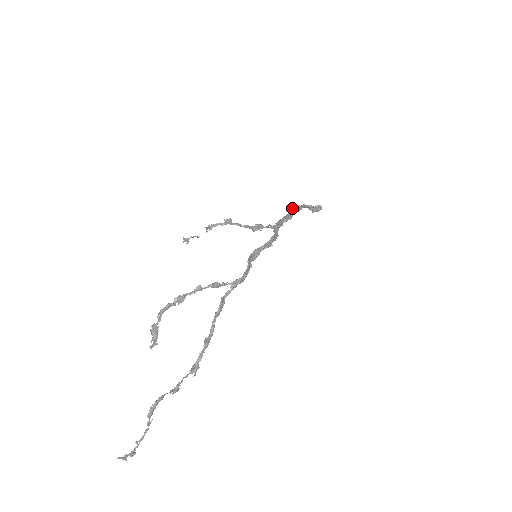
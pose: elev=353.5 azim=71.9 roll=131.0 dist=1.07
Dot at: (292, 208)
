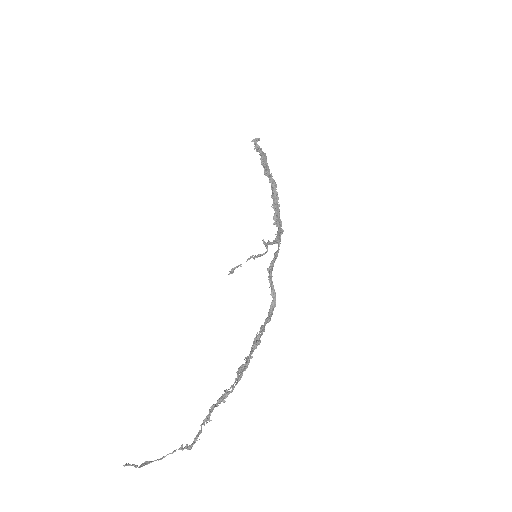
Dot at: (275, 183)
